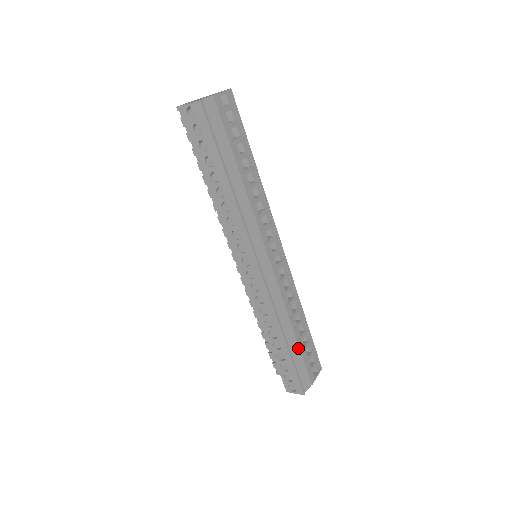
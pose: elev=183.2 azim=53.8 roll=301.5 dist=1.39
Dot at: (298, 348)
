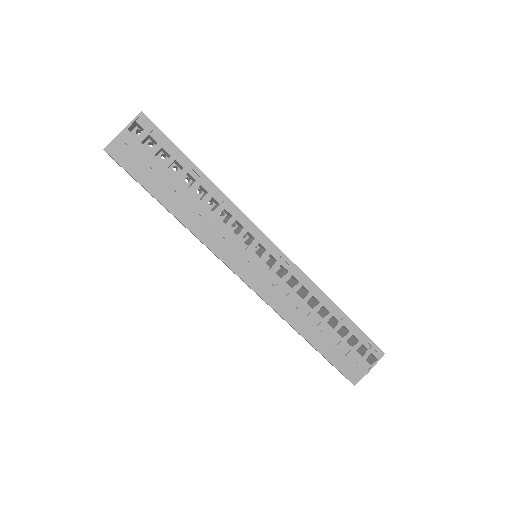
Dot at: (331, 342)
